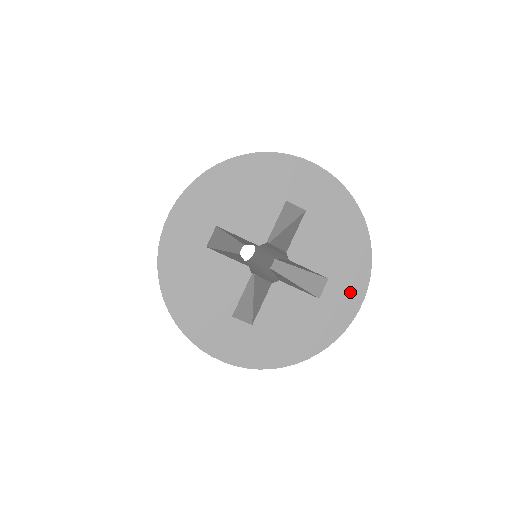
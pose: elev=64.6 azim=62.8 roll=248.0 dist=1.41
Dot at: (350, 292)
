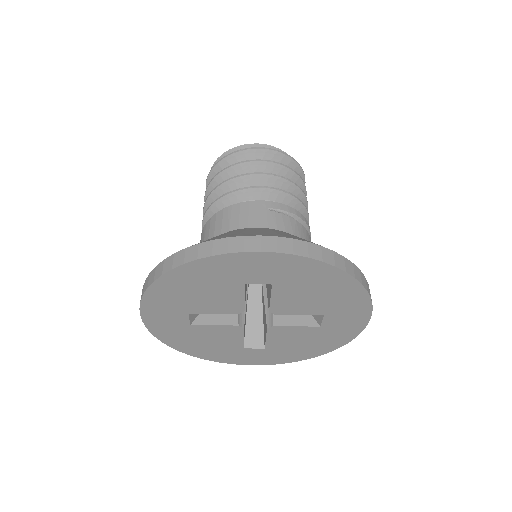
Dot at: (352, 317)
